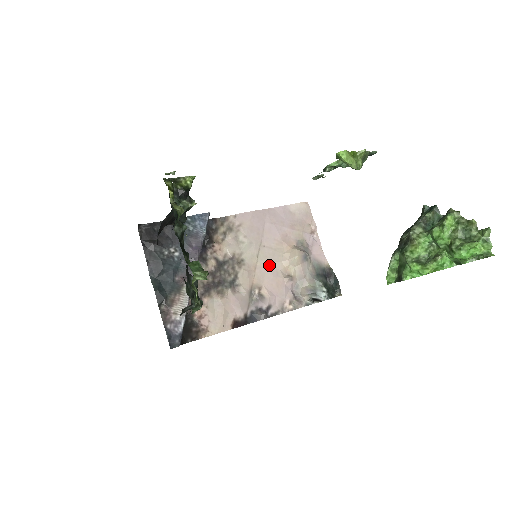
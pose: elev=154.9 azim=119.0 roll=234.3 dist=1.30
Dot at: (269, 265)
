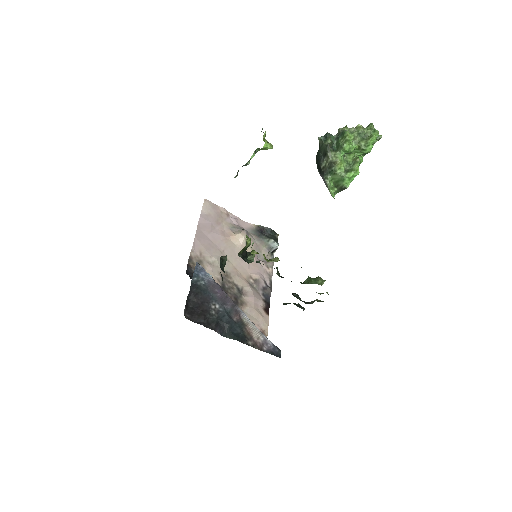
Dot at: (238, 259)
